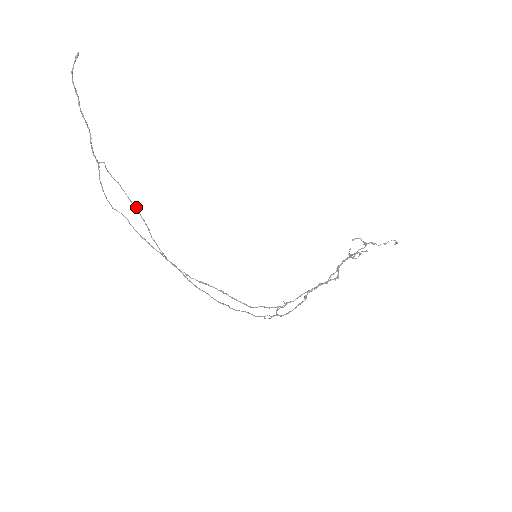
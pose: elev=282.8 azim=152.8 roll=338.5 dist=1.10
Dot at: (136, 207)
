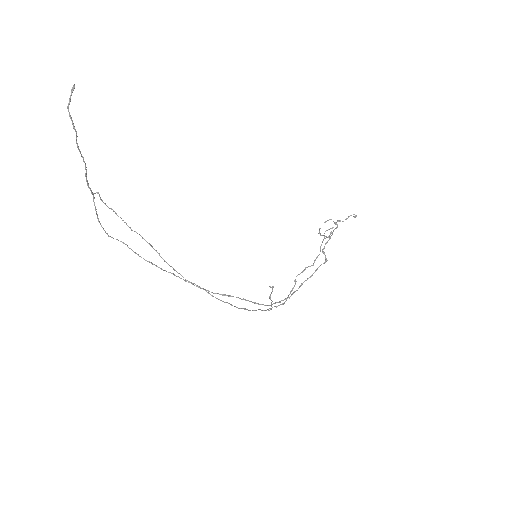
Dot at: occluded
